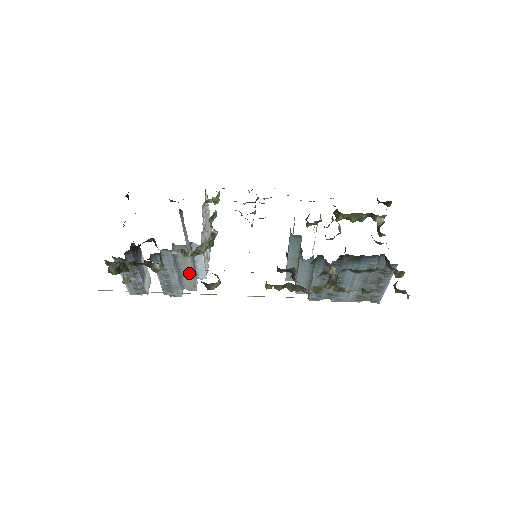
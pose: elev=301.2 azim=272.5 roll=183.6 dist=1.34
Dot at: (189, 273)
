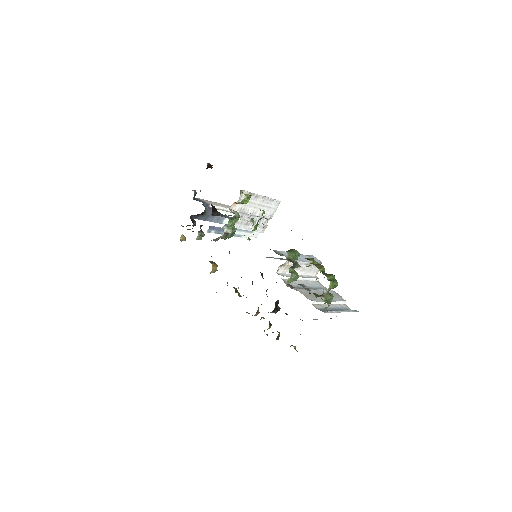
Dot at: (239, 233)
